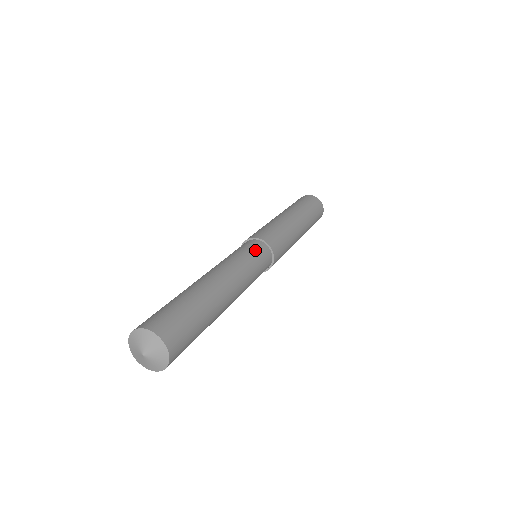
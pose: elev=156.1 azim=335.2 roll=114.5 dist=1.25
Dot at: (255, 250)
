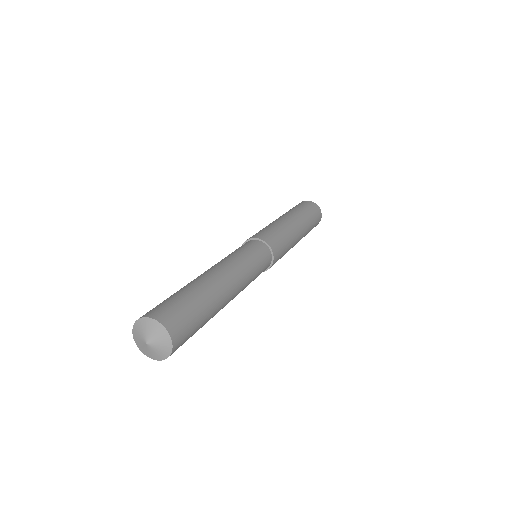
Dot at: (264, 263)
